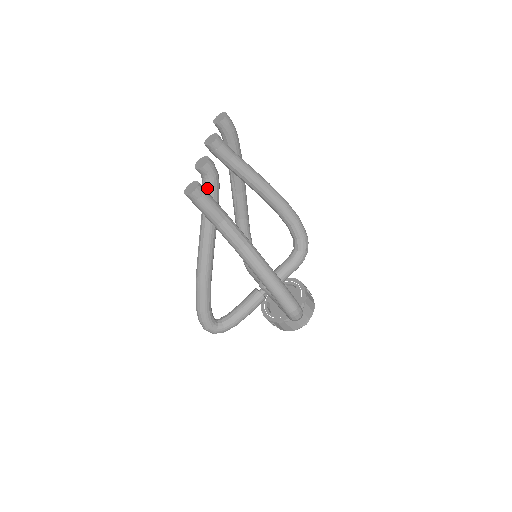
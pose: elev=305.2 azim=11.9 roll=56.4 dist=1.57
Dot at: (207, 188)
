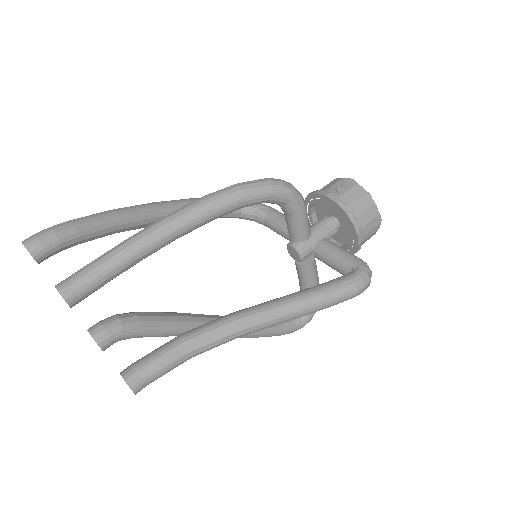
Dot at: occluded
